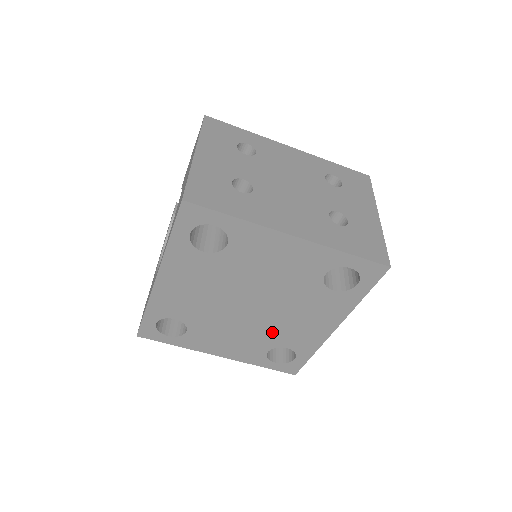
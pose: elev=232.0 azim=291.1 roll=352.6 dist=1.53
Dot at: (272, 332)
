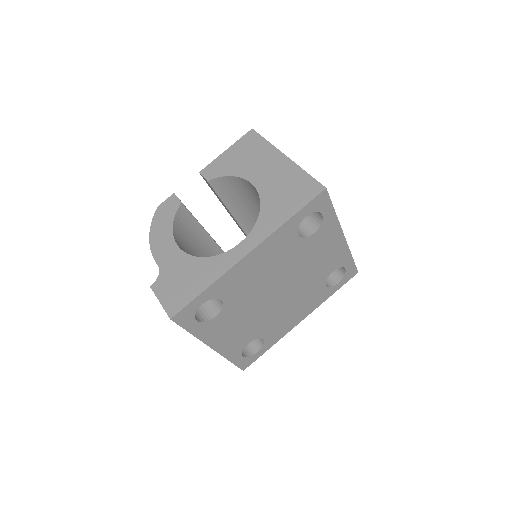
Dot at: (268, 322)
